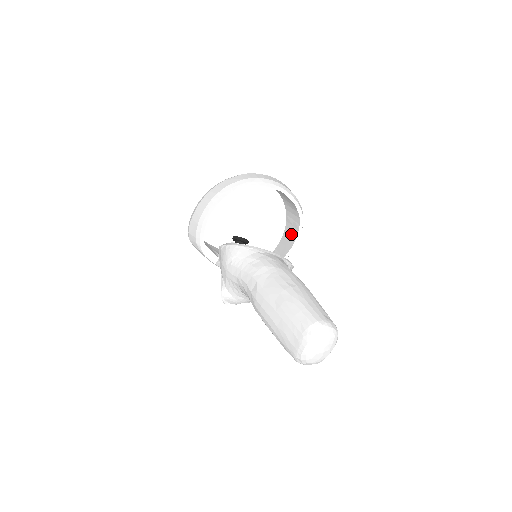
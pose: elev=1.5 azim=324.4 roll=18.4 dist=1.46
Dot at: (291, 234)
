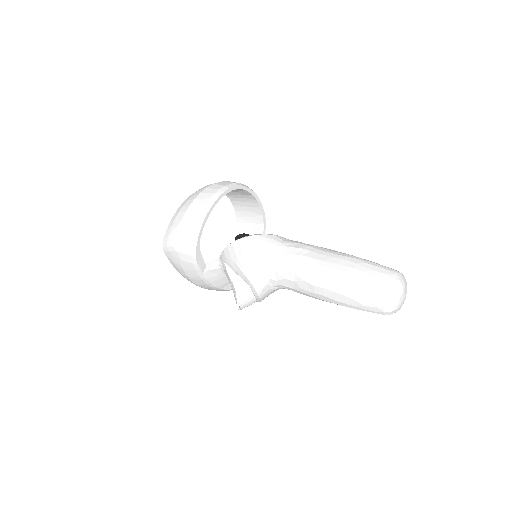
Dot at: occluded
